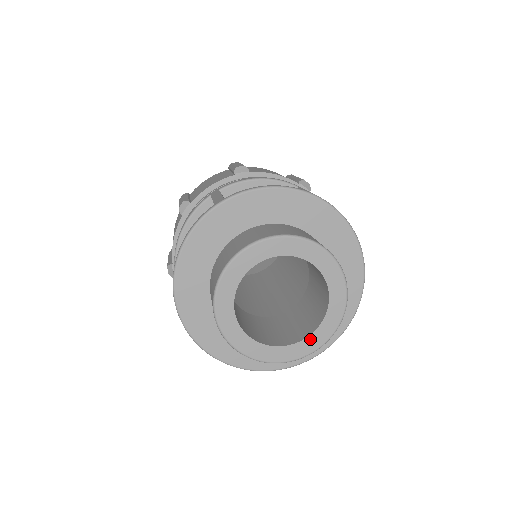
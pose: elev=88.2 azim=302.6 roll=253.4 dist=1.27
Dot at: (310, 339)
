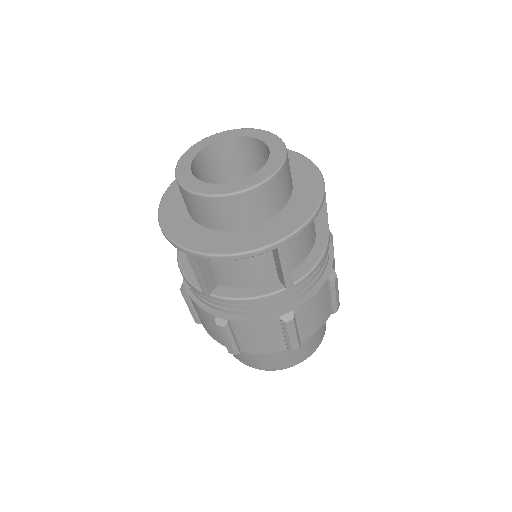
Dot at: (273, 151)
